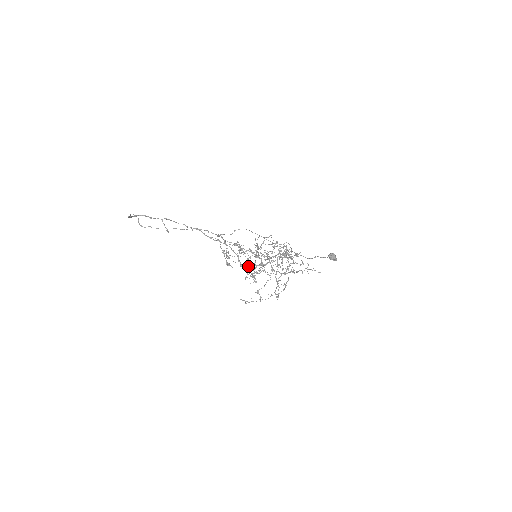
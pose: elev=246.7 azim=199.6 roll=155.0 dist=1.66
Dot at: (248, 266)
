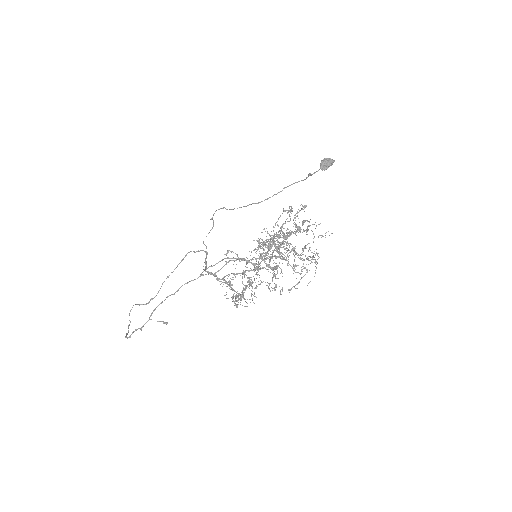
Dot at: occluded
